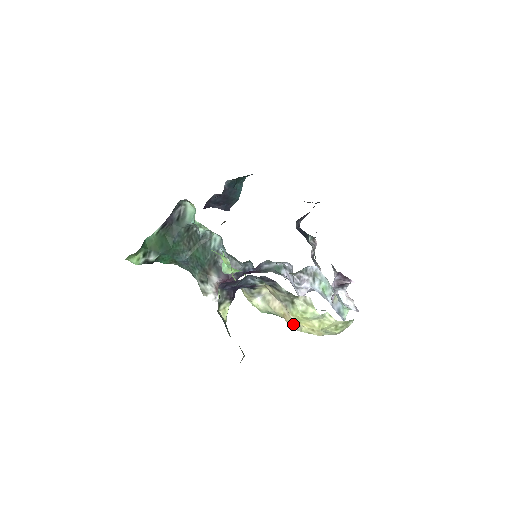
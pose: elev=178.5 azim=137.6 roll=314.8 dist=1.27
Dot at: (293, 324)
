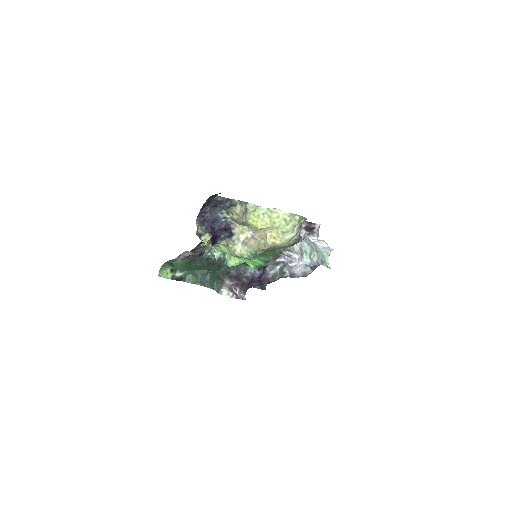
Dot at: (263, 246)
